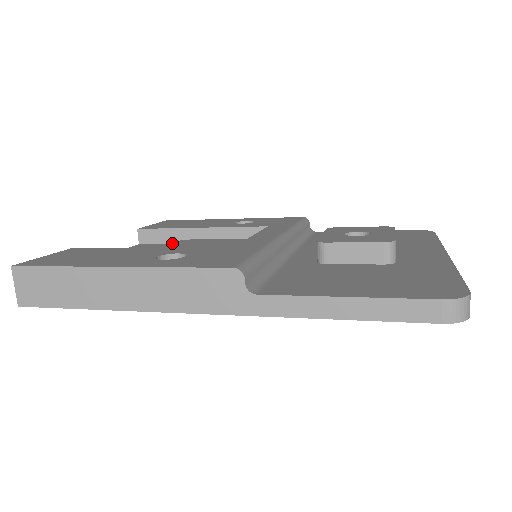
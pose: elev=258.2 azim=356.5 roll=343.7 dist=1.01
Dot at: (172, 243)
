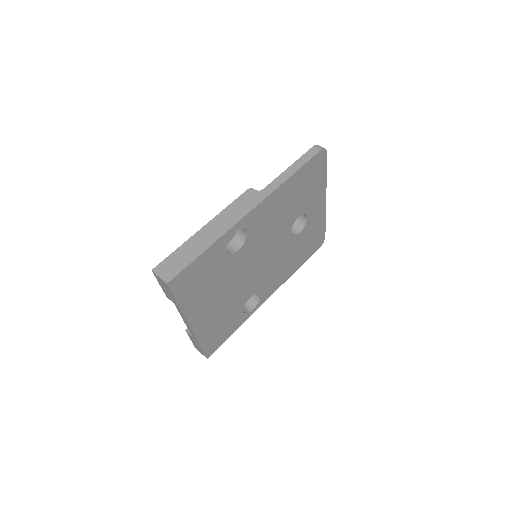
Dot at: occluded
